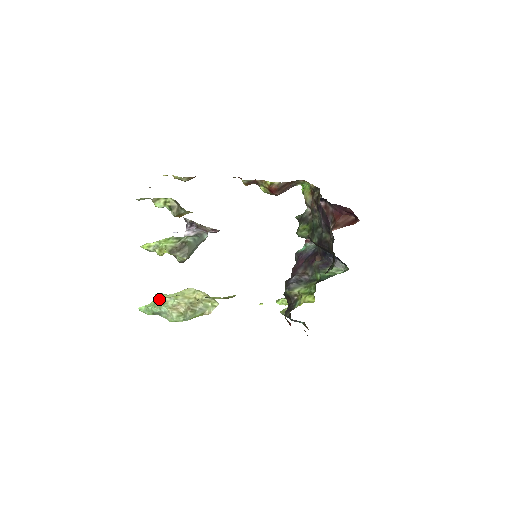
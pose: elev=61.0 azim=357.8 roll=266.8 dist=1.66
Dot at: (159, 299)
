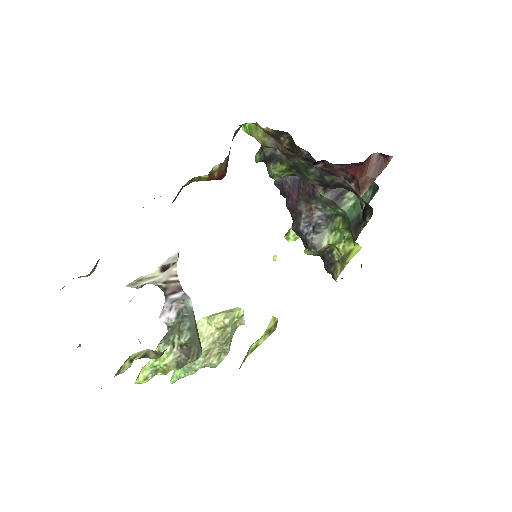
Dot at: occluded
